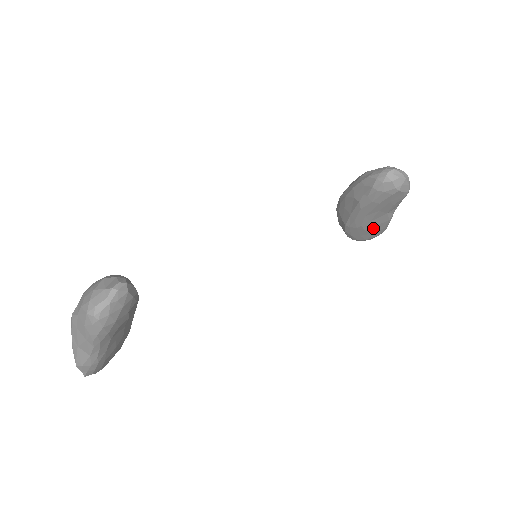
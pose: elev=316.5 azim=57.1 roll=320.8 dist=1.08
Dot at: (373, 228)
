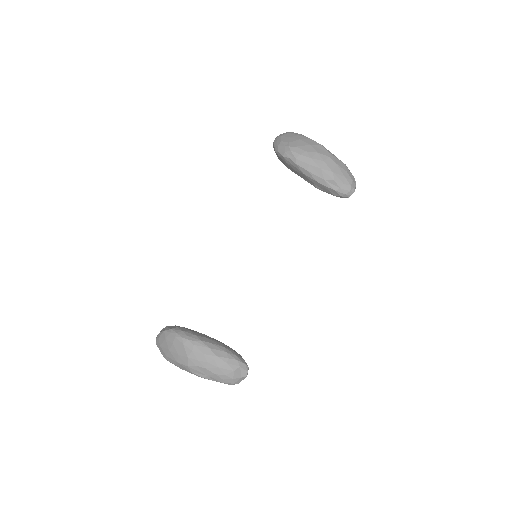
Dot at: occluded
